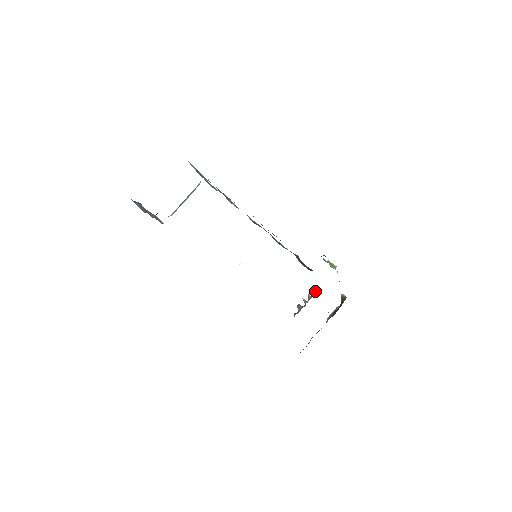
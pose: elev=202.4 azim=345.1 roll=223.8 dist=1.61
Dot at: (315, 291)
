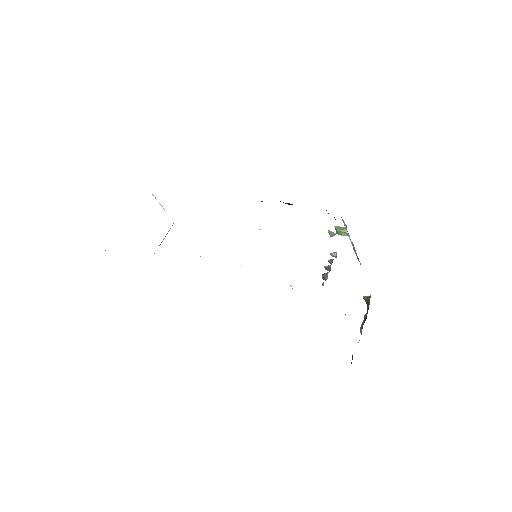
Dot at: (335, 253)
